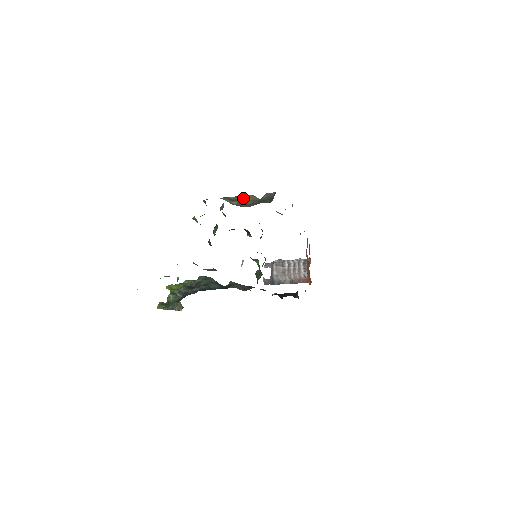
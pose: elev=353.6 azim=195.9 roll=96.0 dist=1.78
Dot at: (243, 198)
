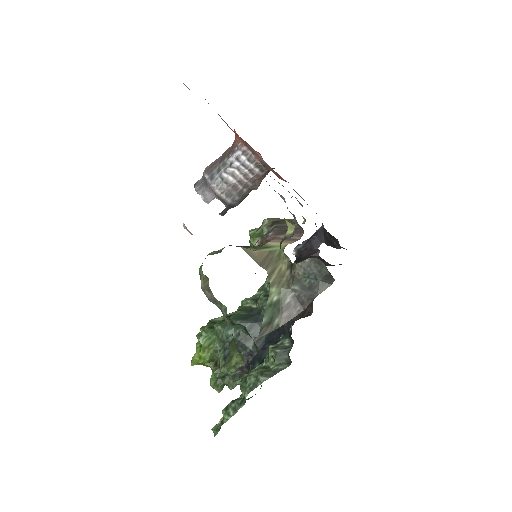
Dot at: (273, 300)
